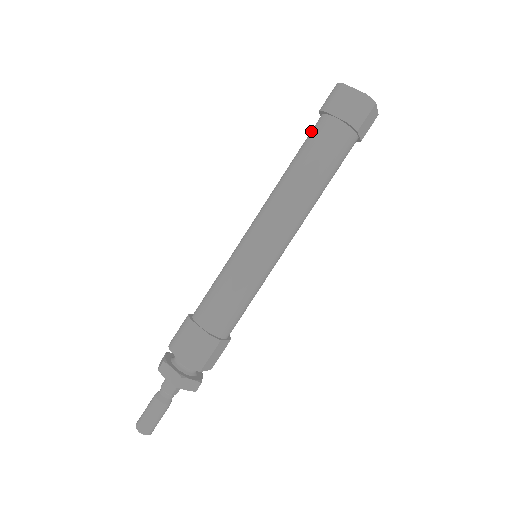
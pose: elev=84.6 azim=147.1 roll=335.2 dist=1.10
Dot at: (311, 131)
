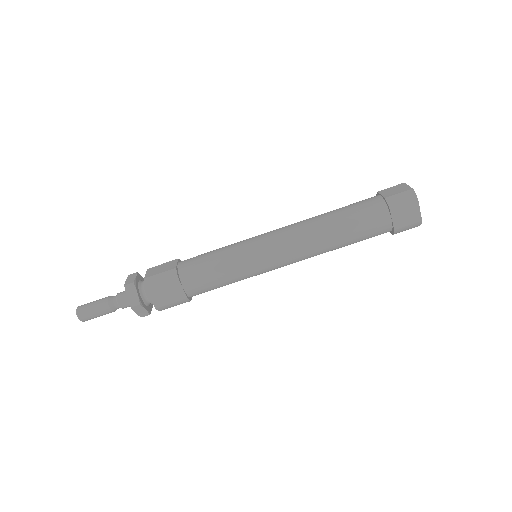
Dot at: occluded
